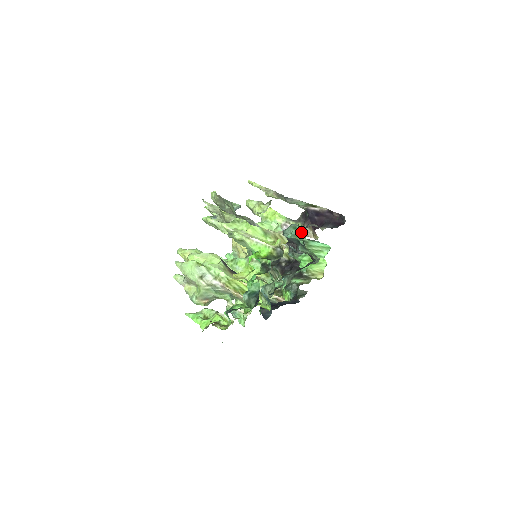
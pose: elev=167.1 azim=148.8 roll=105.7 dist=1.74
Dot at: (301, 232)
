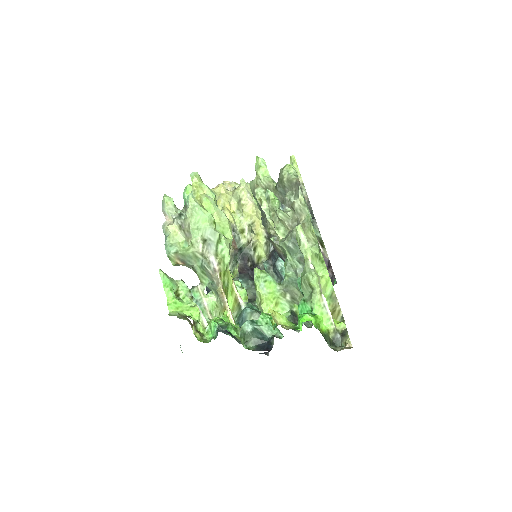
Dot at: occluded
